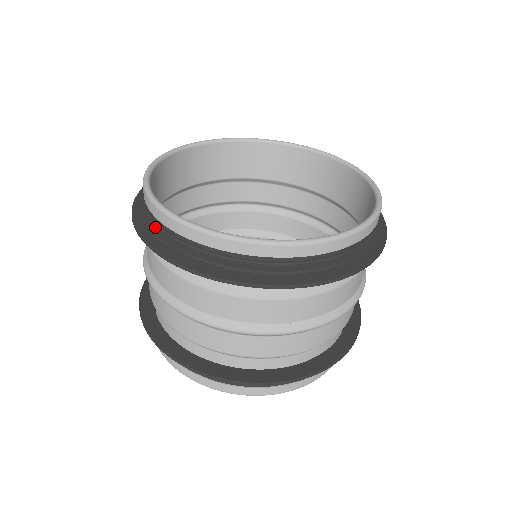
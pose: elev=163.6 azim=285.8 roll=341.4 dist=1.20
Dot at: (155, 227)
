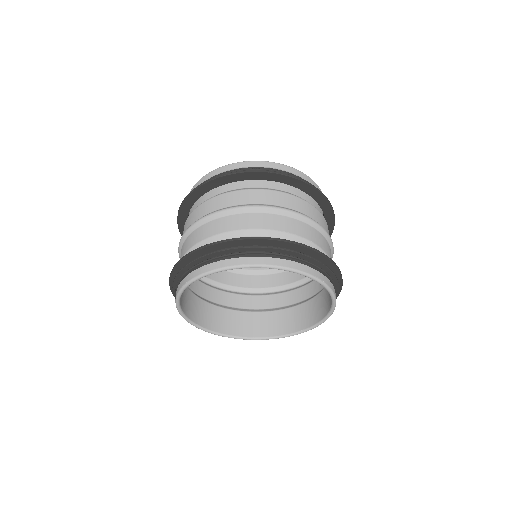
Dot at: occluded
